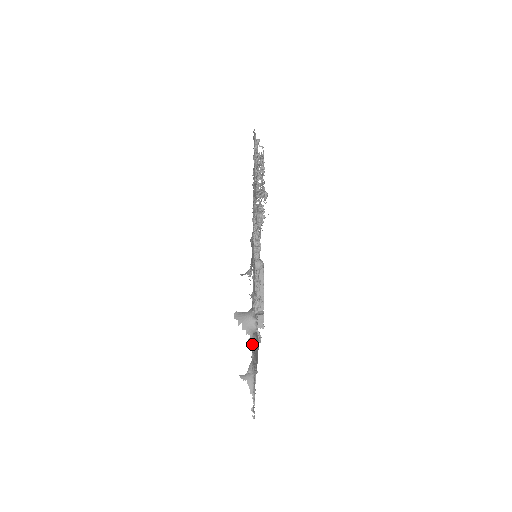
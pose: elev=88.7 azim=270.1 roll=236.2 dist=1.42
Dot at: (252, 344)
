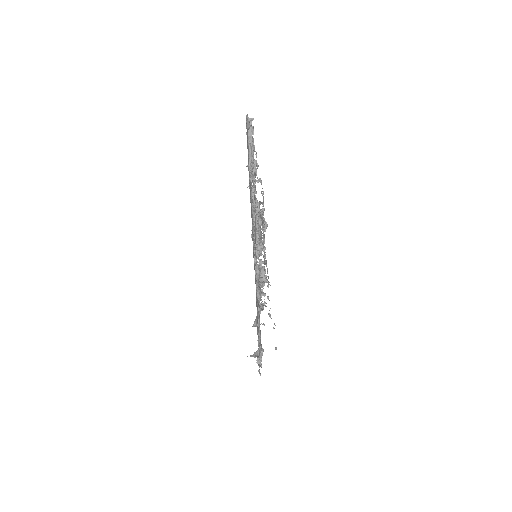
Dot at: occluded
